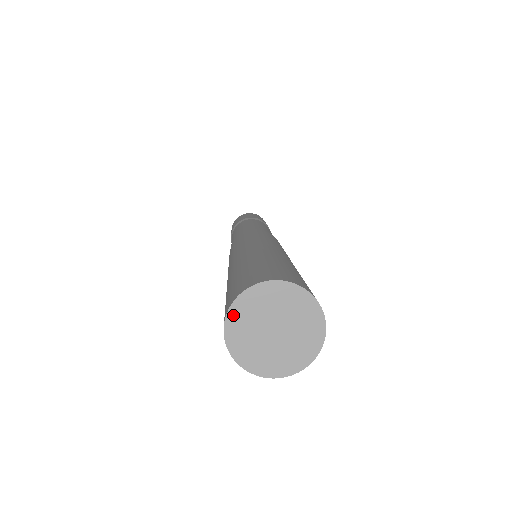
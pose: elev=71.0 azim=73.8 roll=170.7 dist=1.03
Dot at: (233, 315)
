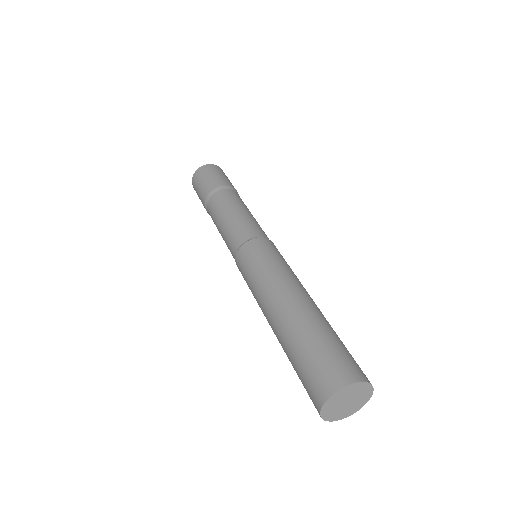
Dot at: (324, 414)
